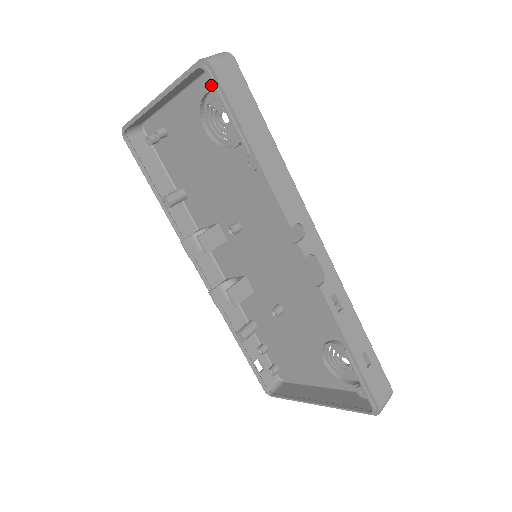
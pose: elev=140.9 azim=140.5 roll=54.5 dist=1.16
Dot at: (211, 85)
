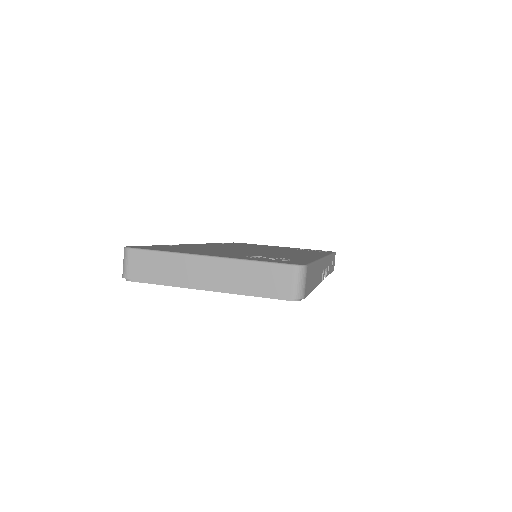
Dot at: occluded
